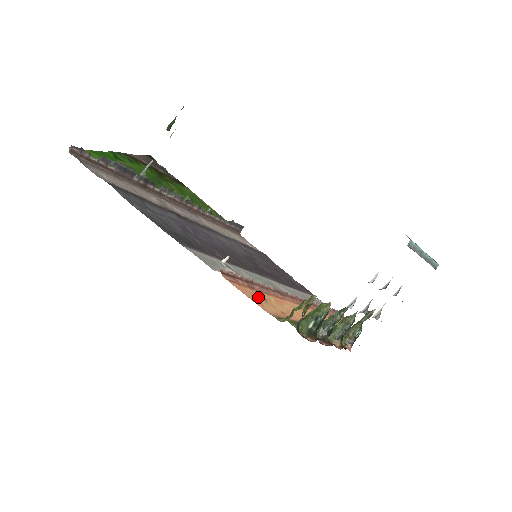
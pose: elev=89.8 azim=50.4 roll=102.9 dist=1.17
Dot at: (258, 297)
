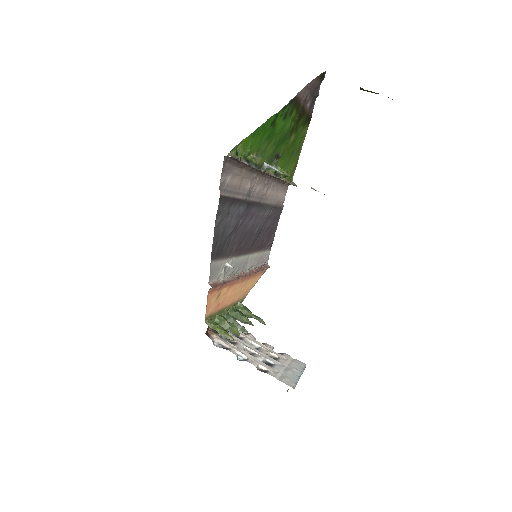
Dot at: (215, 297)
